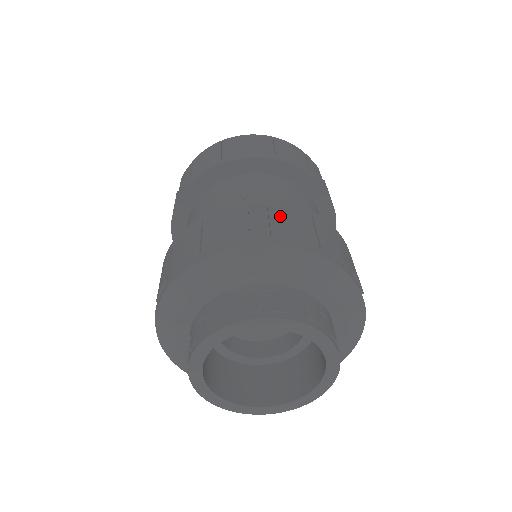
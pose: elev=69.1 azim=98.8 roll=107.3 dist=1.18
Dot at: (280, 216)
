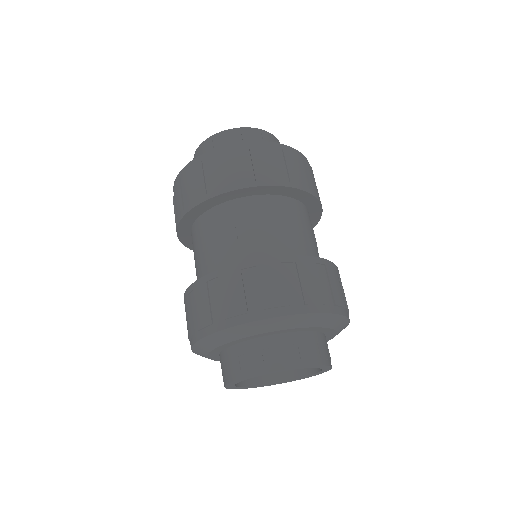
Dot at: (268, 279)
